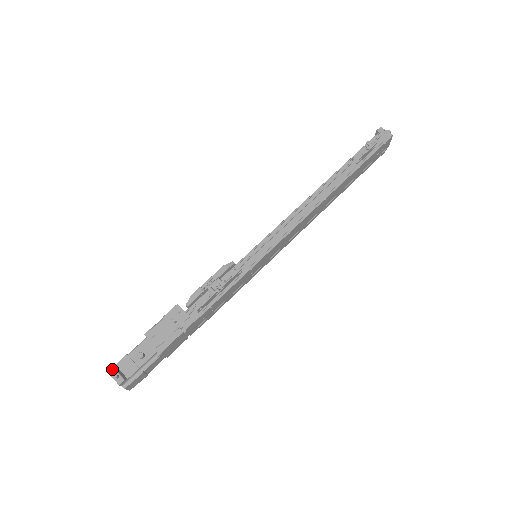
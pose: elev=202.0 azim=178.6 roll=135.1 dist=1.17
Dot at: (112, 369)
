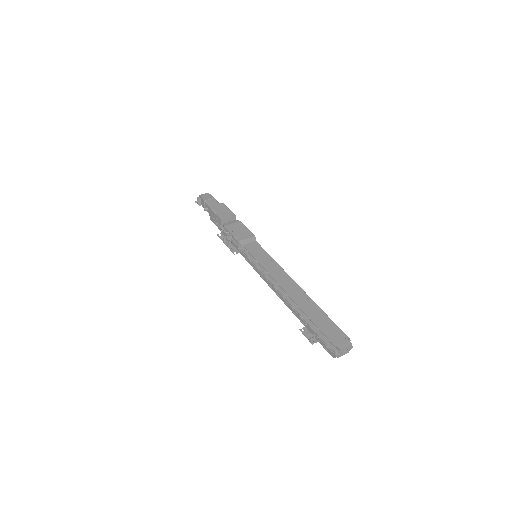
Dot at: (200, 196)
